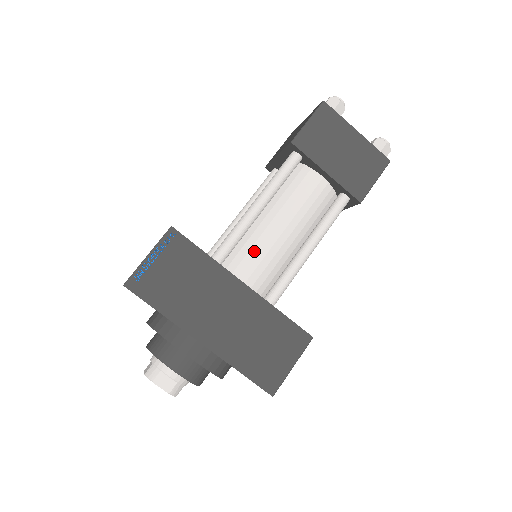
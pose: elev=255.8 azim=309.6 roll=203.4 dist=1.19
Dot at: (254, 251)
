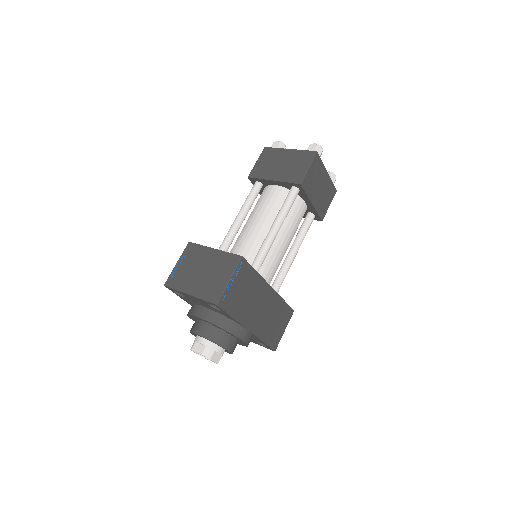
Dot at: (271, 261)
